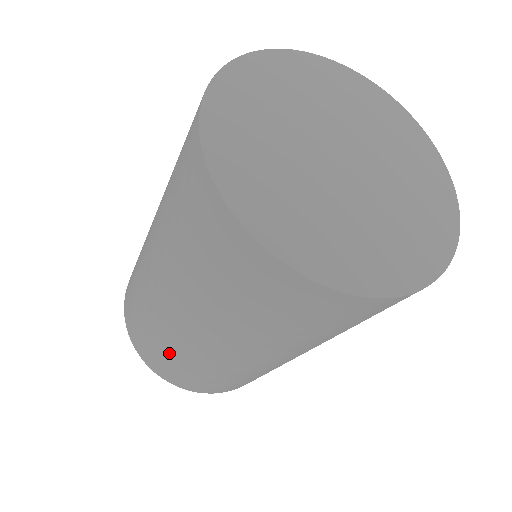
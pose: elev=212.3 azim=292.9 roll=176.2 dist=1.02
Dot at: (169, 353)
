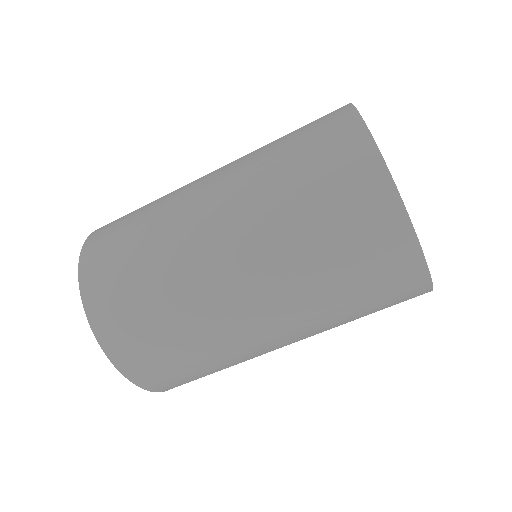
Dot at: (158, 296)
